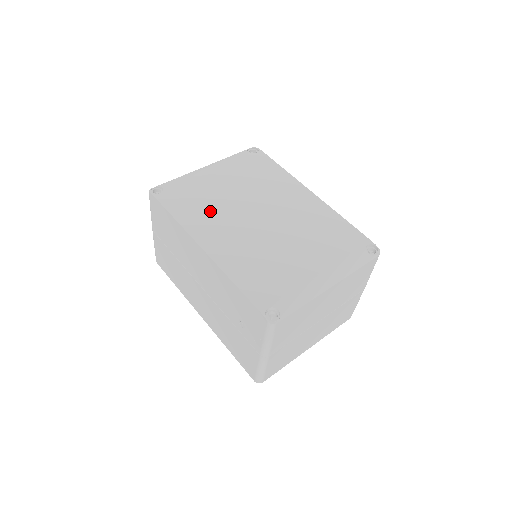
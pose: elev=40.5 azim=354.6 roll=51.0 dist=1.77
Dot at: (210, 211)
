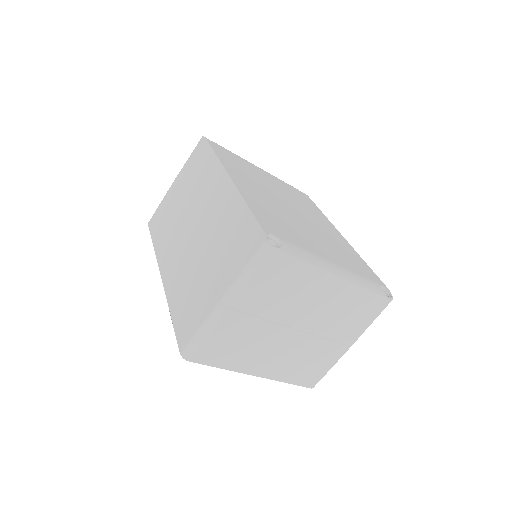
Dot at: (249, 174)
